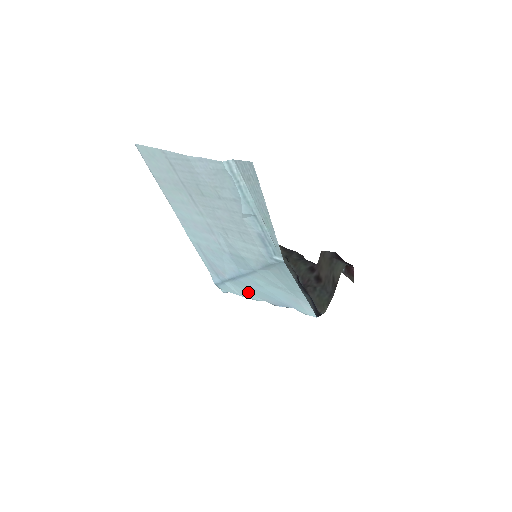
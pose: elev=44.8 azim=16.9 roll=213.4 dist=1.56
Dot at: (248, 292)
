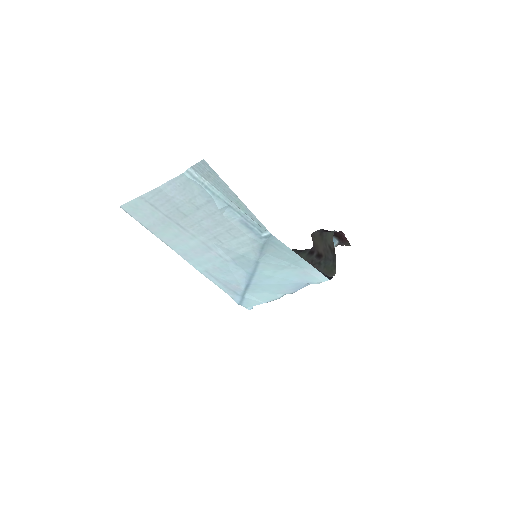
Dot at: (267, 293)
